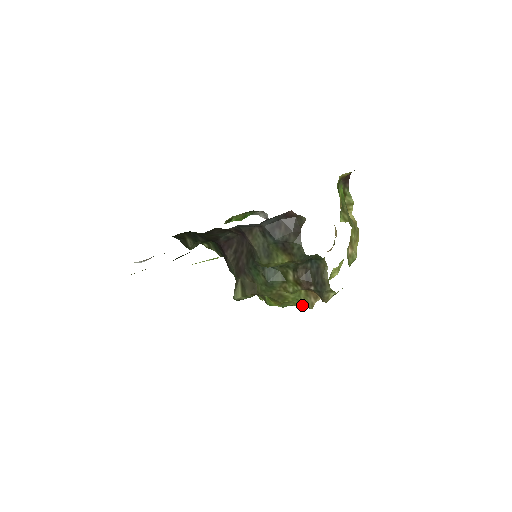
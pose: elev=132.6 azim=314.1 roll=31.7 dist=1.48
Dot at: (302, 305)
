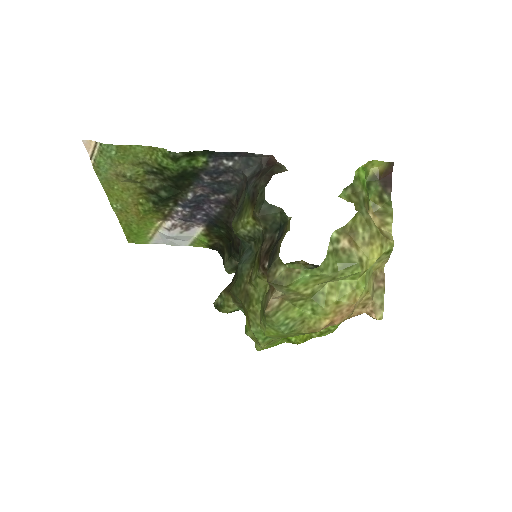
Dot at: (262, 313)
